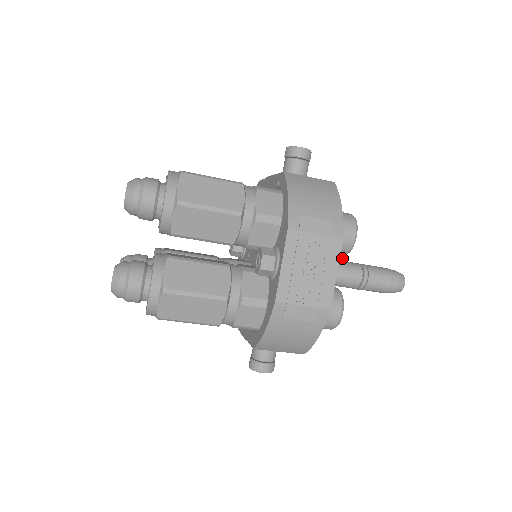
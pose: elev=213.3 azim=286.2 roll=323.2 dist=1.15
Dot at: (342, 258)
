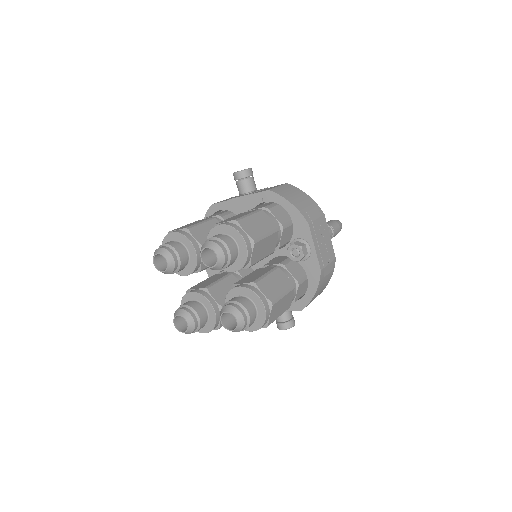
Dot at: occluded
